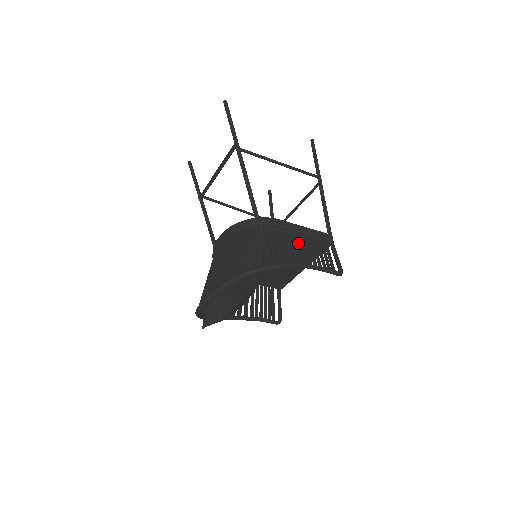
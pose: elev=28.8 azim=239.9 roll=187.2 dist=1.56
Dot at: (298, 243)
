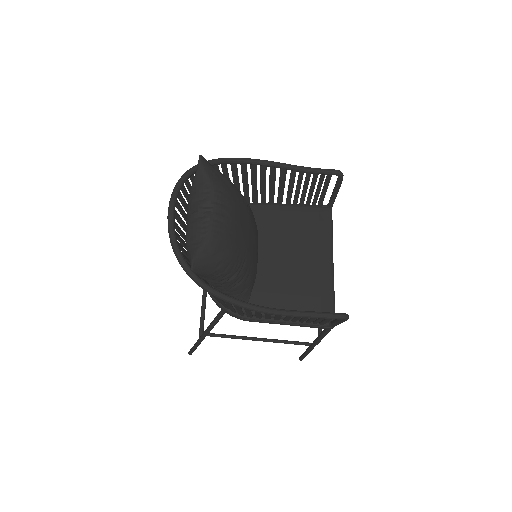
Dot at: (279, 191)
